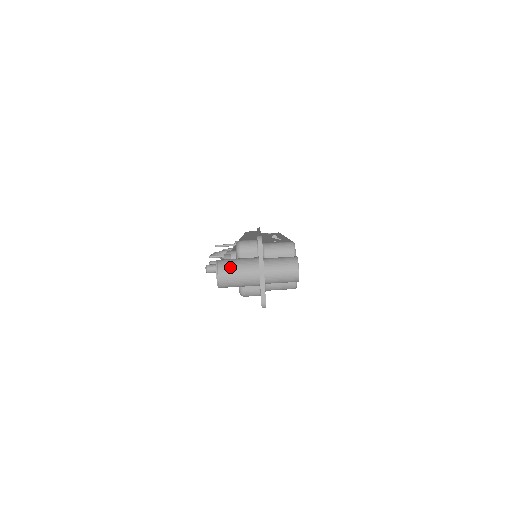
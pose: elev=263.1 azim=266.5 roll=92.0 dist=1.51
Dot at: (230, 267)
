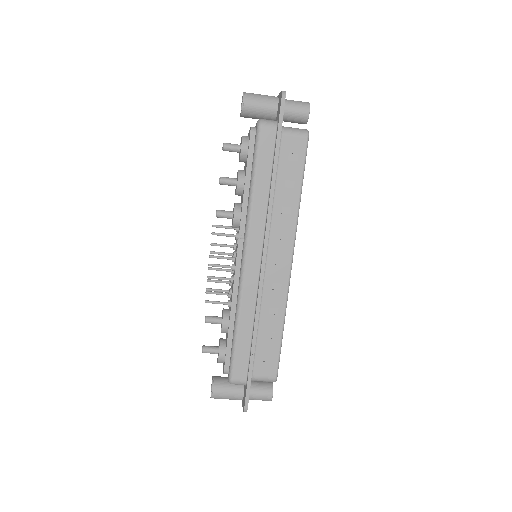
Dot at: occluded
